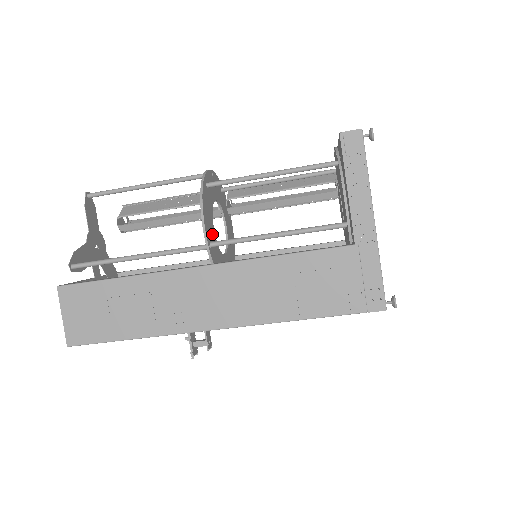
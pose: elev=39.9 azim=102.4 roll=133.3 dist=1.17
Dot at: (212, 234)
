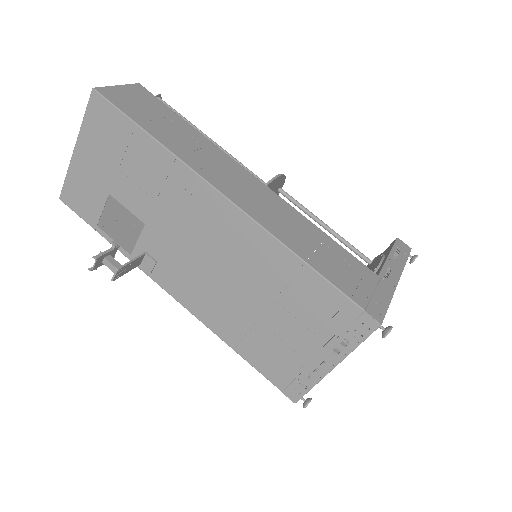
Dot at: occluded
